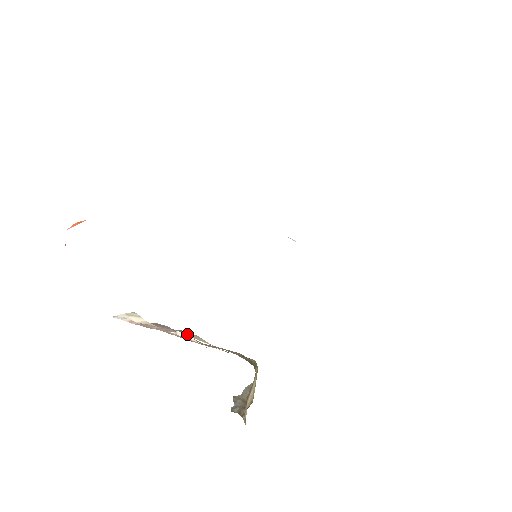
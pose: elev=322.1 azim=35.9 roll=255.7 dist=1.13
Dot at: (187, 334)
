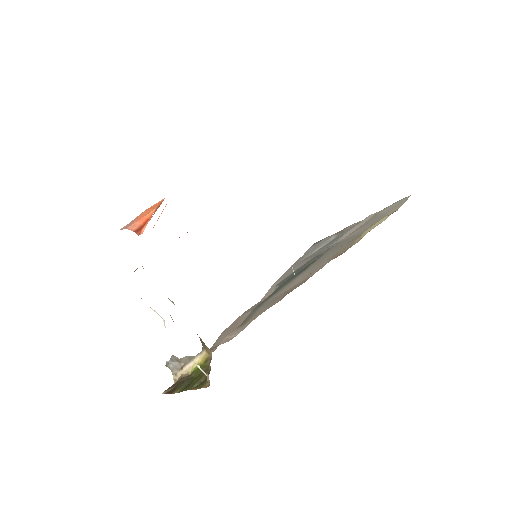
Dot at: (206, 374)
